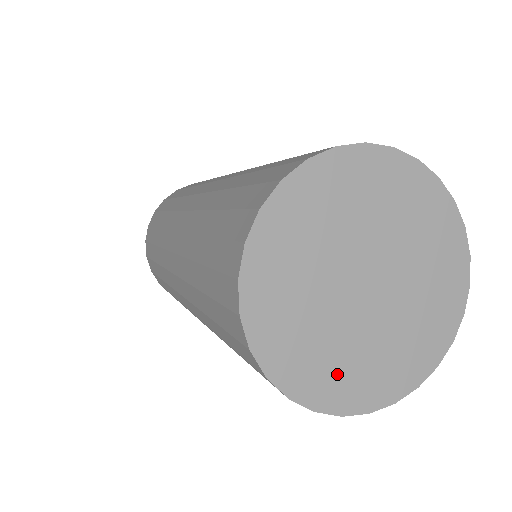
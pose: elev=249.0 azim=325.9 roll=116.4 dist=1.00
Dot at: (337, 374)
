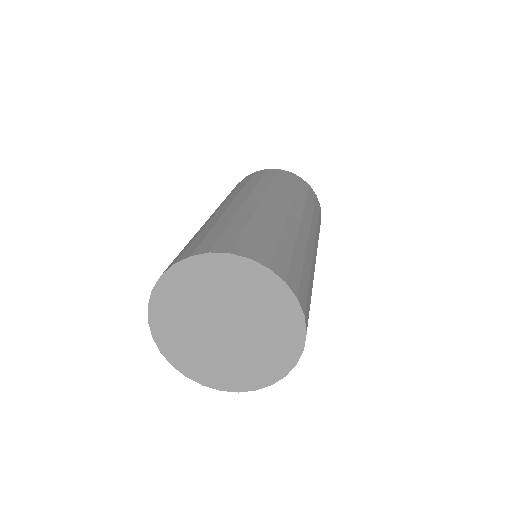
Dot at: (214, 370)
